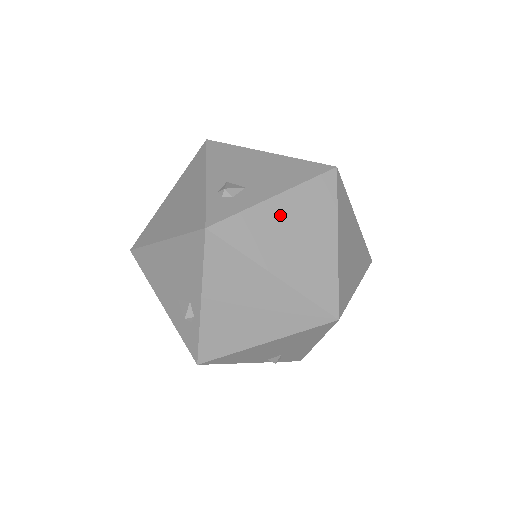
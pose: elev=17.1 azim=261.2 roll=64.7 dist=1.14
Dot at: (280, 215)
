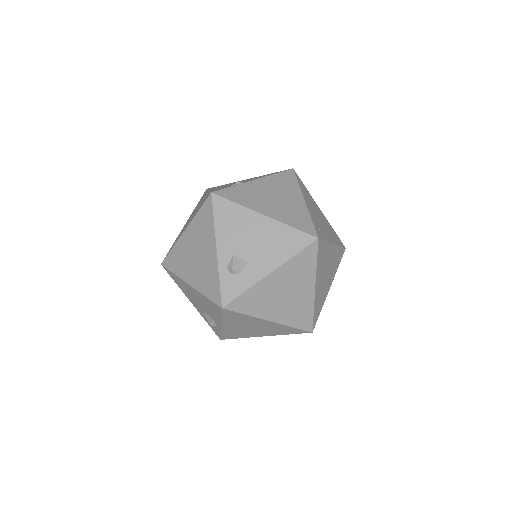
Dot at: (274, 285)
